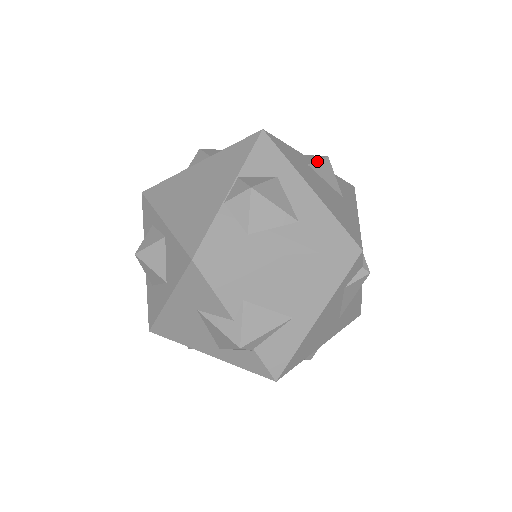
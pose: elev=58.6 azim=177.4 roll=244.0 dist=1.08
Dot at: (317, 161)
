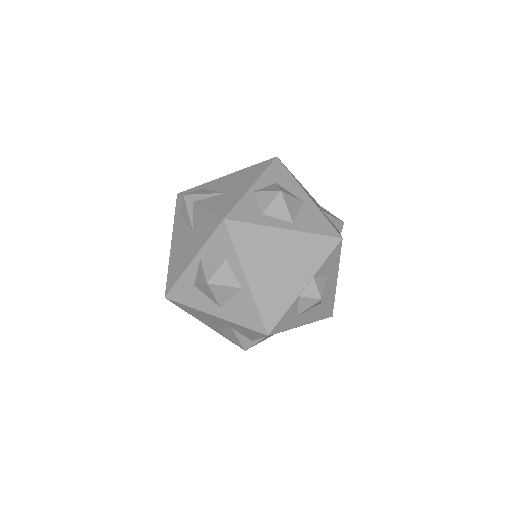
Dot at: occluded
